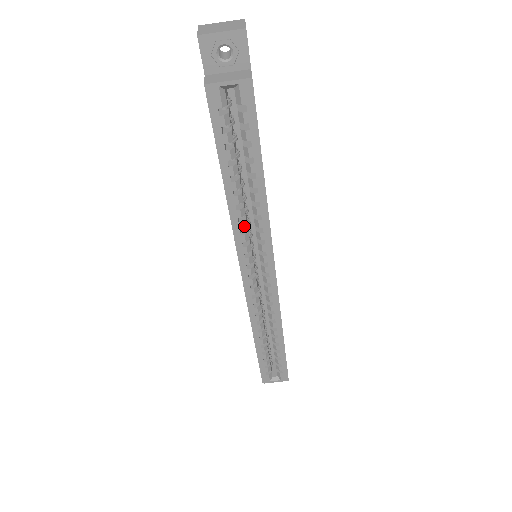
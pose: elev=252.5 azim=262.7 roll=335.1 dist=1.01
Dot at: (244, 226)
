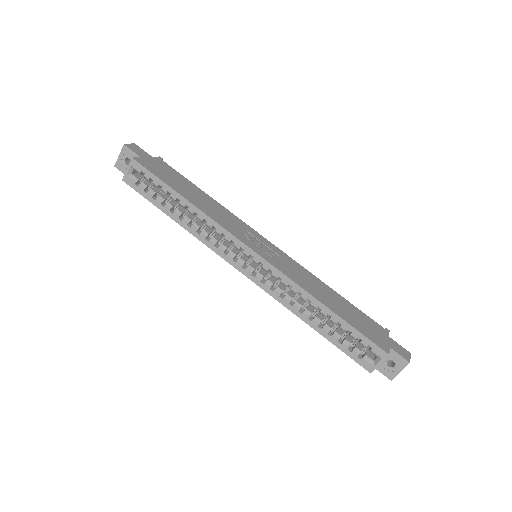
Dot at: (205, 234)
